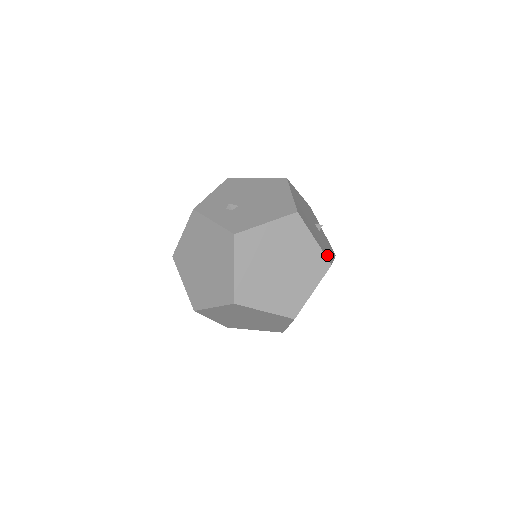
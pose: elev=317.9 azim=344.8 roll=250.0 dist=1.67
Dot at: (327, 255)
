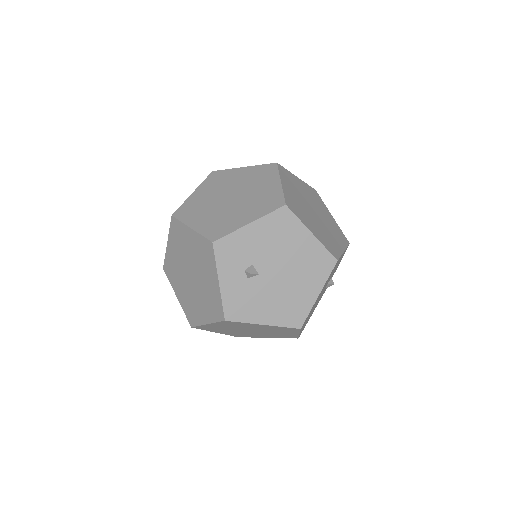
Dot at: occluded
